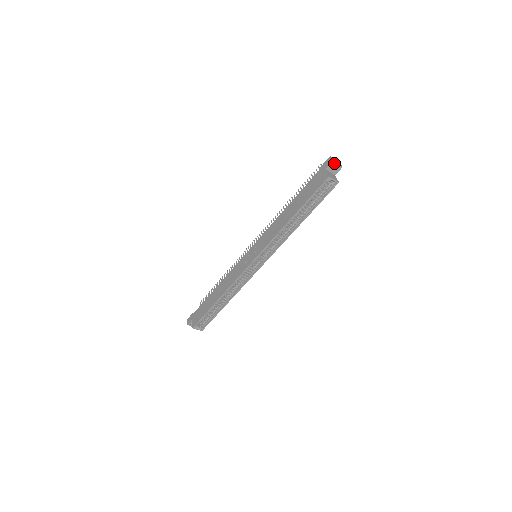
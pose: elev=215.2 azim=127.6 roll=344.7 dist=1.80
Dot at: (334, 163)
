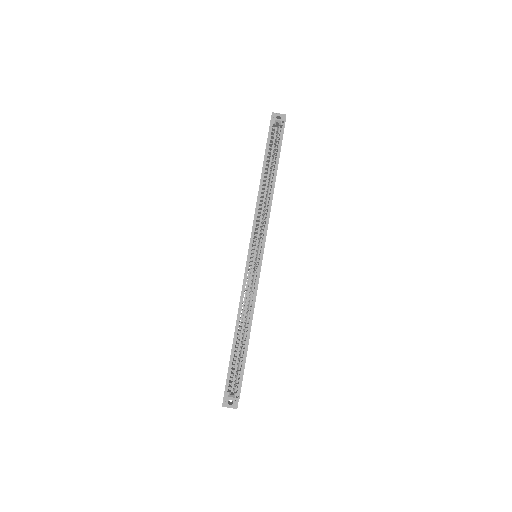
Dot at: (275, 114)
